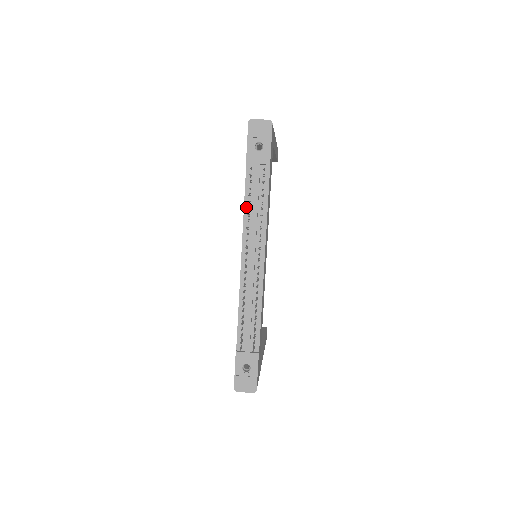
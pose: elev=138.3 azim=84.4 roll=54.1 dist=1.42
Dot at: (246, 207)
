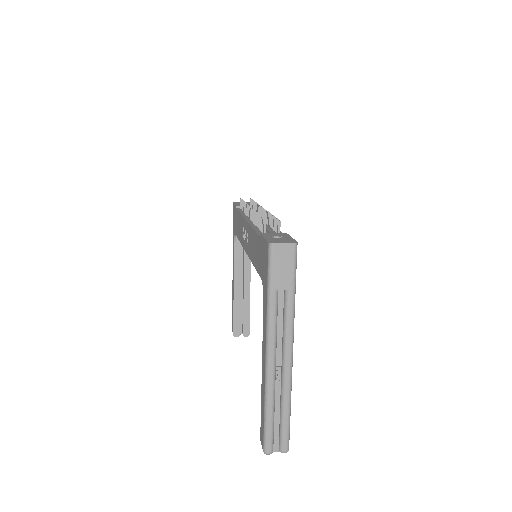
Dot at: (242, 213)
